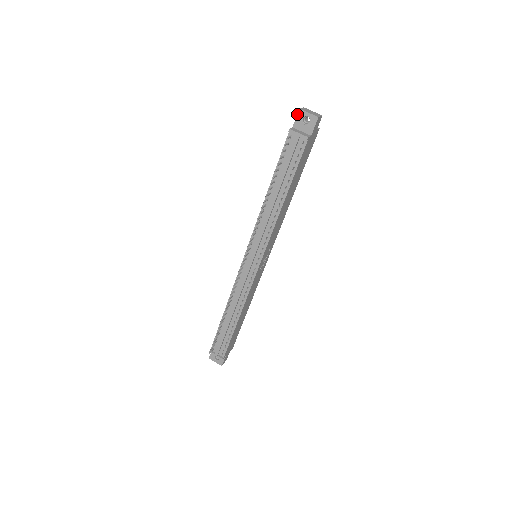
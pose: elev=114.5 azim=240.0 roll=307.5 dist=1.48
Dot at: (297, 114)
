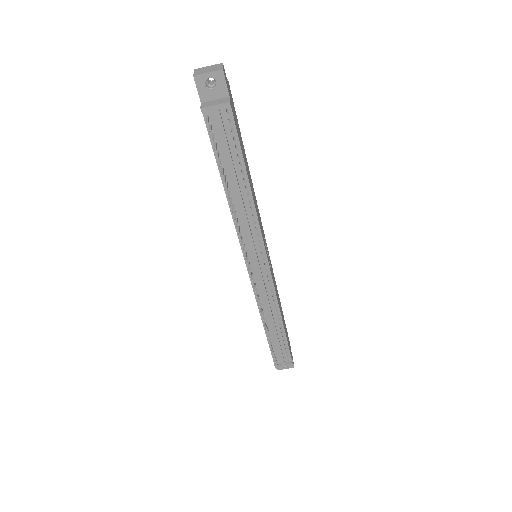
Dot at: occluded
